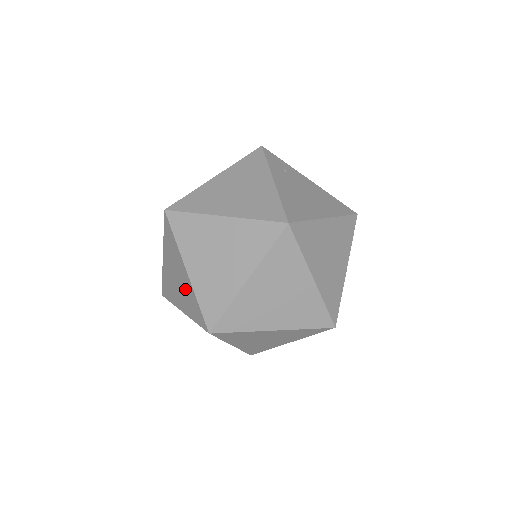
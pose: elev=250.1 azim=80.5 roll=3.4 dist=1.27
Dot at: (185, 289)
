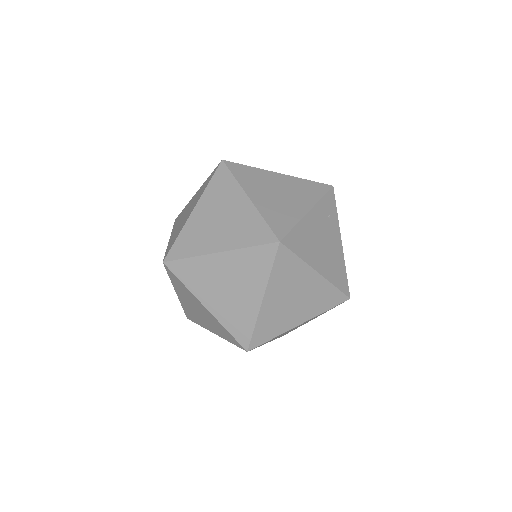
Dot at: (183, 222)
